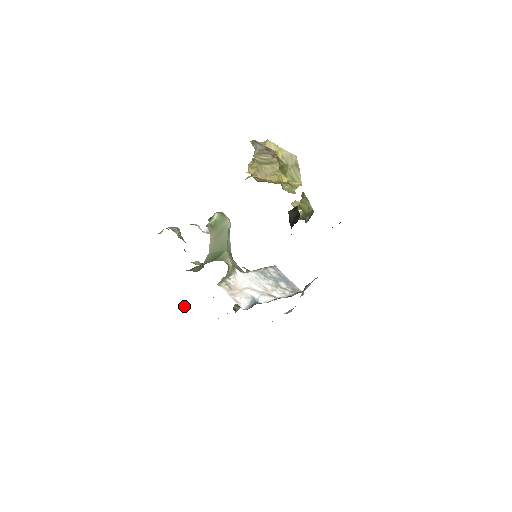
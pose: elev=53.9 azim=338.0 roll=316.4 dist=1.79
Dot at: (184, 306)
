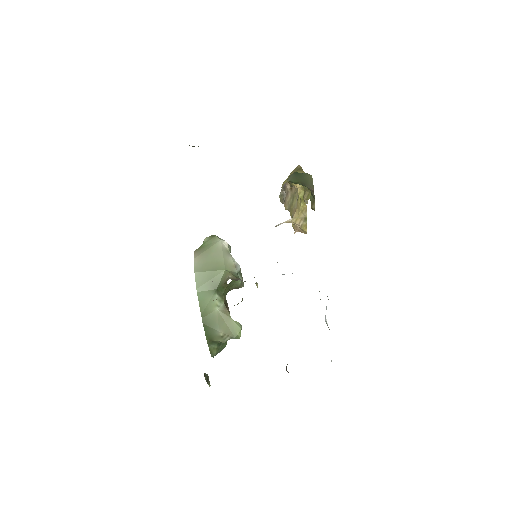
Dot at: (205, 373)
